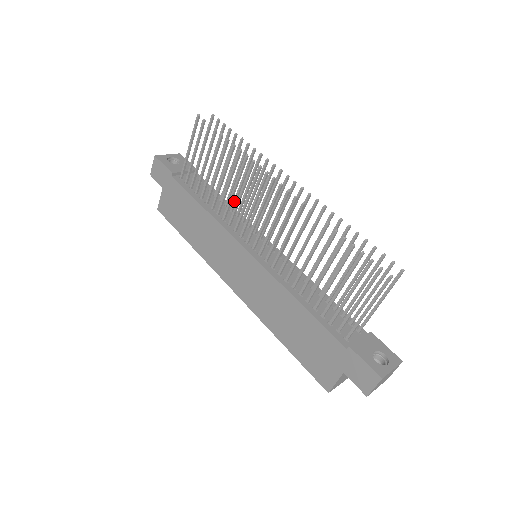
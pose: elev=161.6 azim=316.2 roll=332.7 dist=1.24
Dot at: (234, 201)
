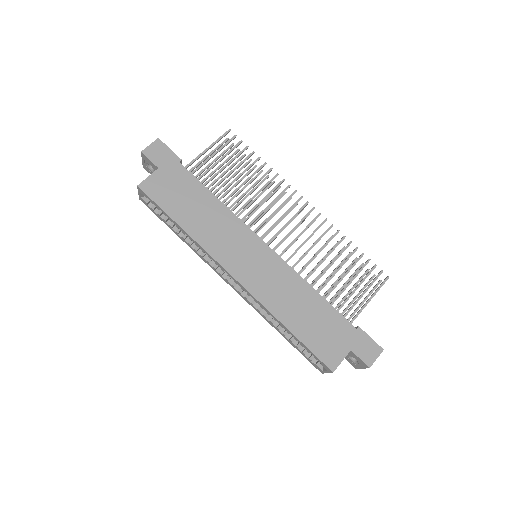
Dot at: (233, 208)
